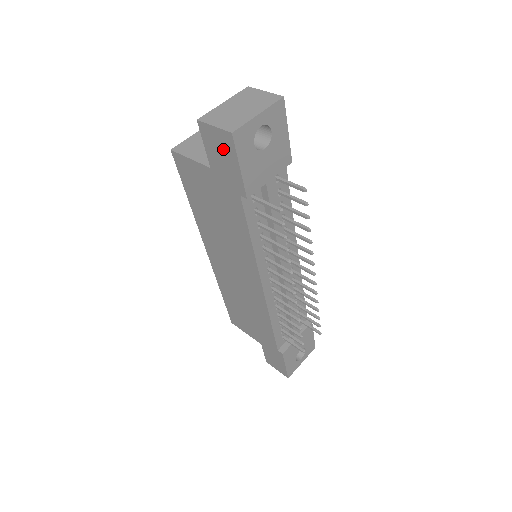
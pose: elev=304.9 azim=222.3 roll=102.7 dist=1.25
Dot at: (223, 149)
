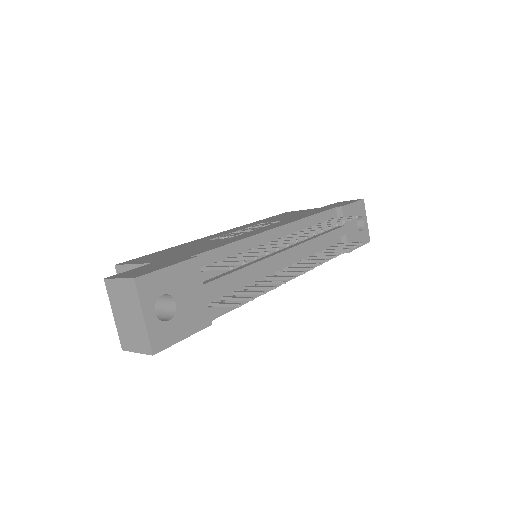
Dot at: occluded
